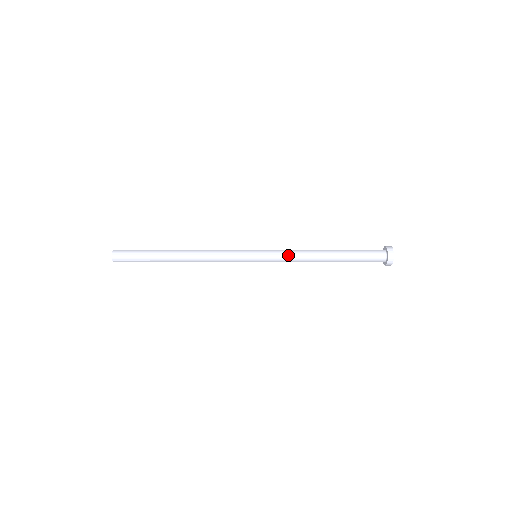
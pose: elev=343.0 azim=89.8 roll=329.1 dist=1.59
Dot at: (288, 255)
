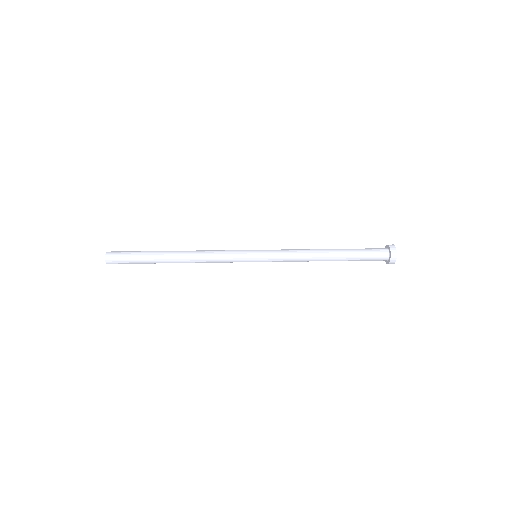
Dot at: (289, 255)
